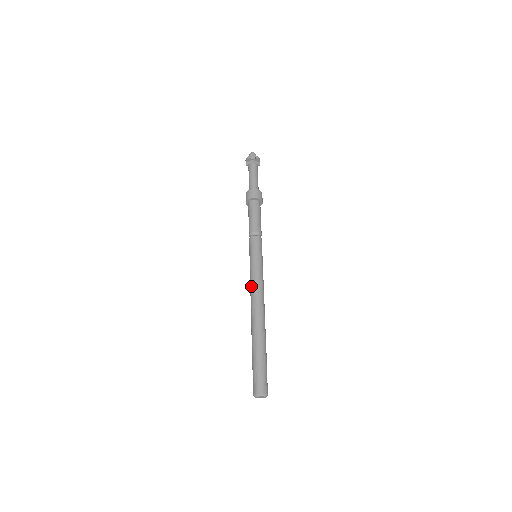
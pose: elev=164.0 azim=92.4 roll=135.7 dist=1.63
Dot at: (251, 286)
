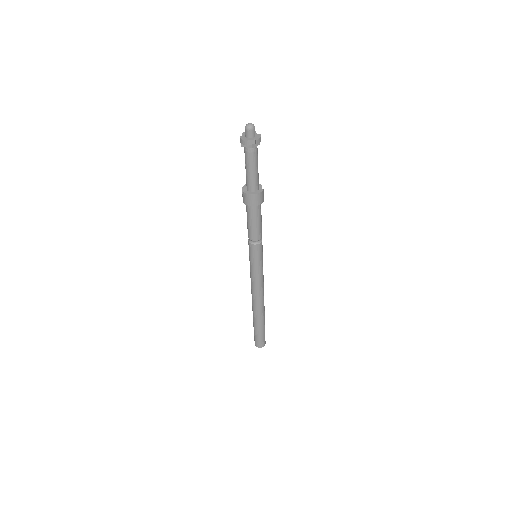
Dot at: (252, 285)
